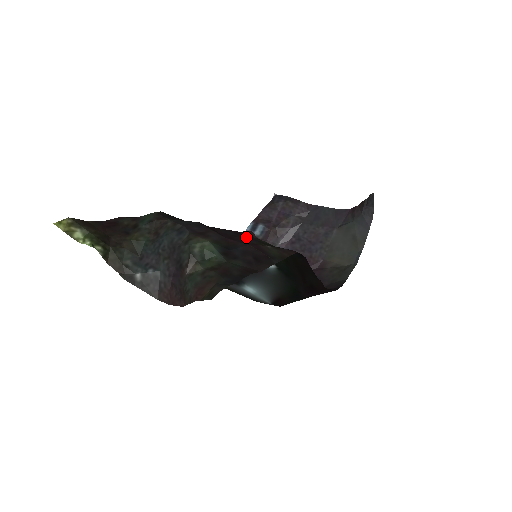
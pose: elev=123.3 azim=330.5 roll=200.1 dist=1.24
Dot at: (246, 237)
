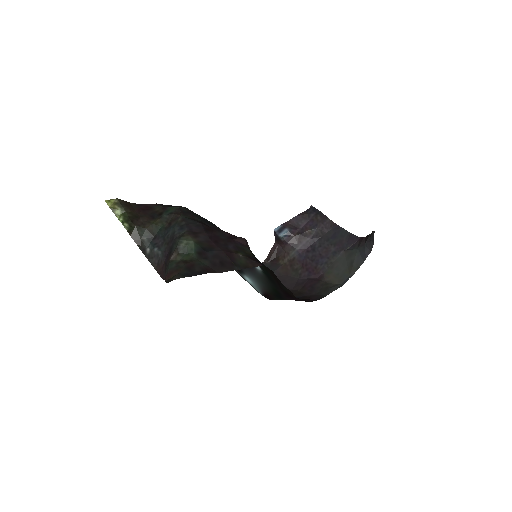
Dot at: (232, 243)
